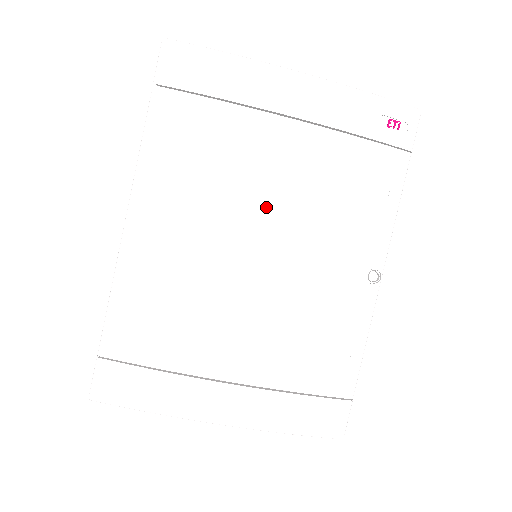
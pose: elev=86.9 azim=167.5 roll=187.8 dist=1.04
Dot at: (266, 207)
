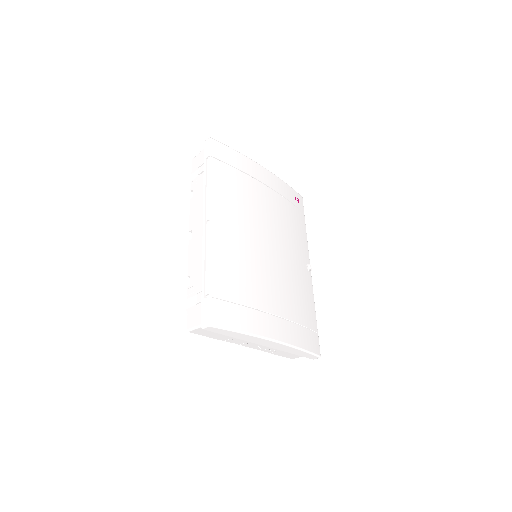
Dot at: (267, 223)
